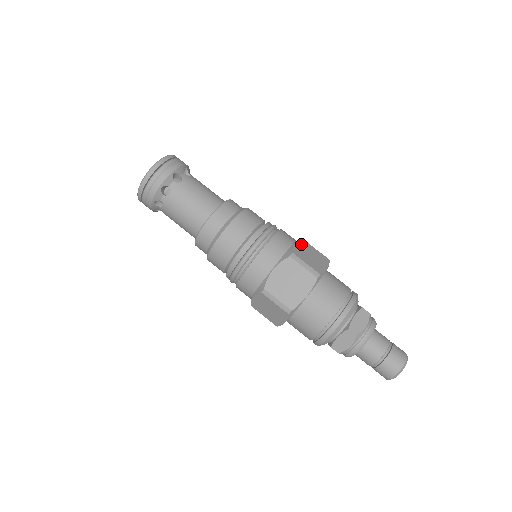
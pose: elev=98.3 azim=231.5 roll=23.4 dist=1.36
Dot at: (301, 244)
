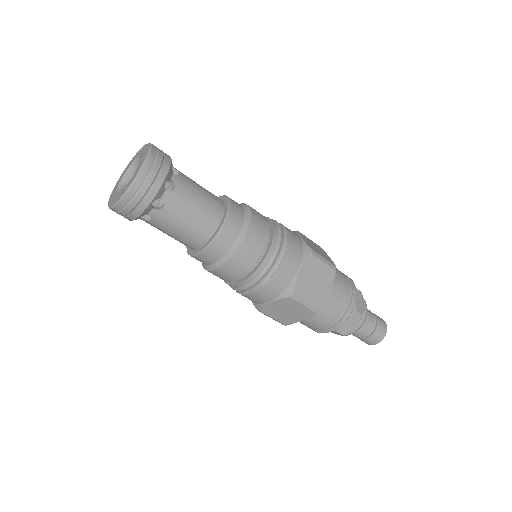
Dot at: (307, 266)
